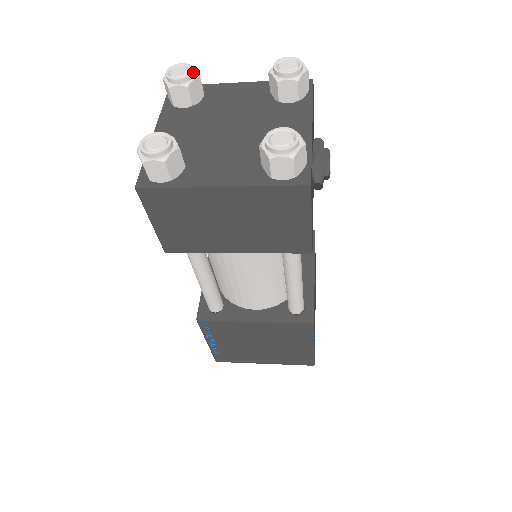
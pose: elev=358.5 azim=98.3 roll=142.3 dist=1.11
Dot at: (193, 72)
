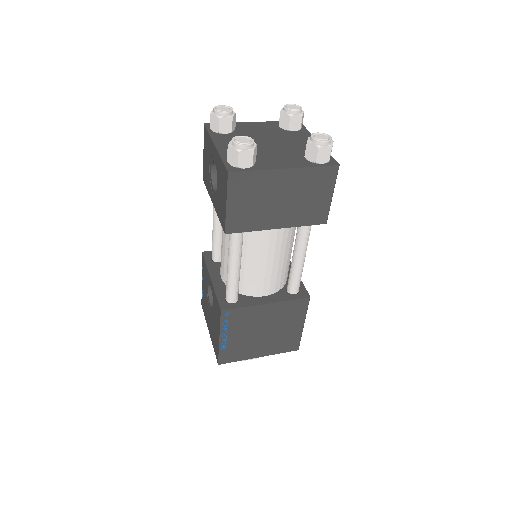
Dot at: occluded
